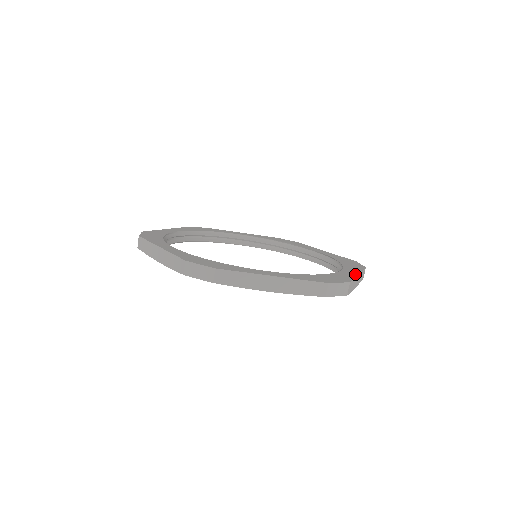
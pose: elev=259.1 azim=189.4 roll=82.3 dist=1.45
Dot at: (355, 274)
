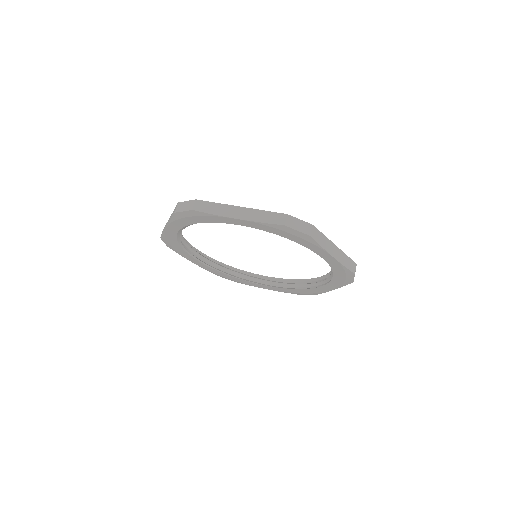
Dot at: occluded
